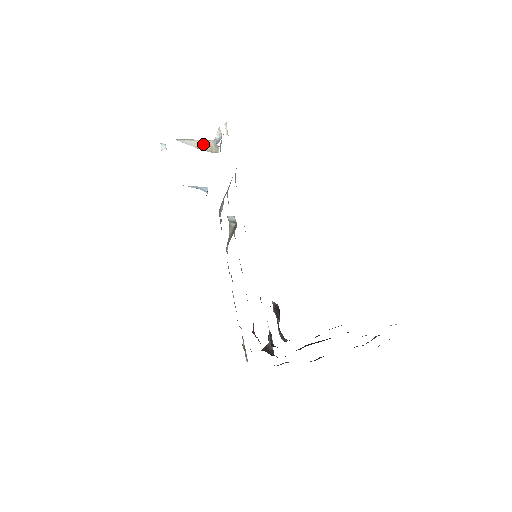
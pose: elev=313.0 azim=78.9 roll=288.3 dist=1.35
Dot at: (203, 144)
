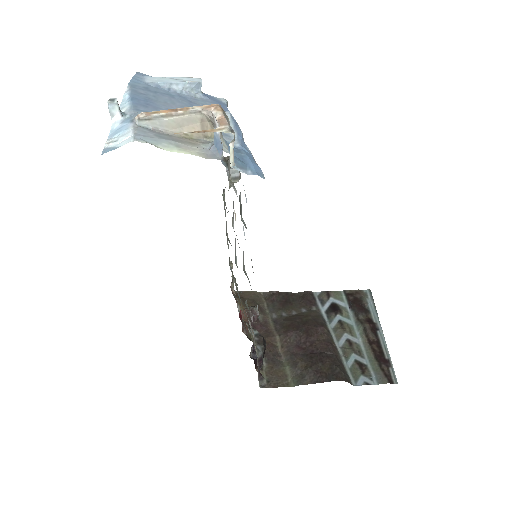
Dot at: (189, 123)
